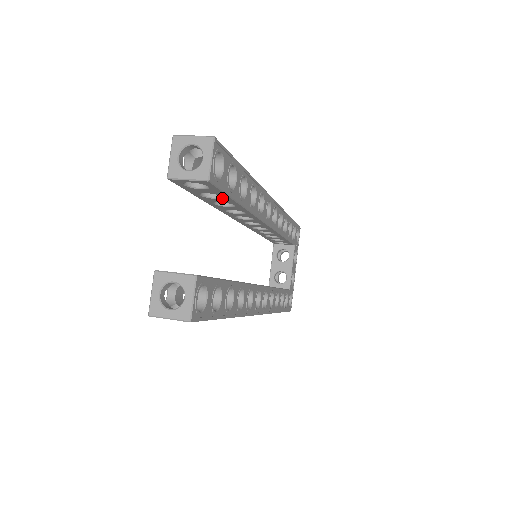
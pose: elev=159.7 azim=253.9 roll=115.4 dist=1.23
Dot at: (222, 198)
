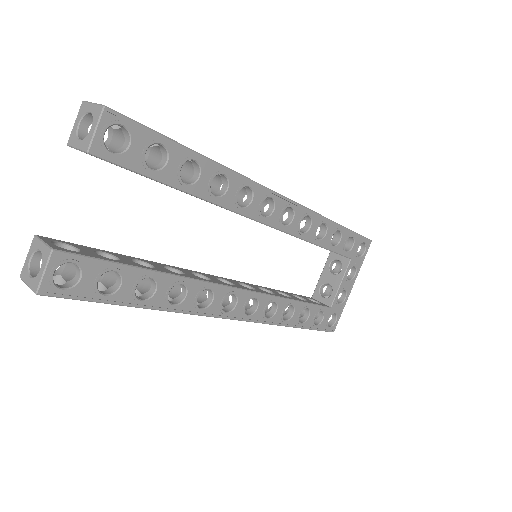
Dot at: occluded
